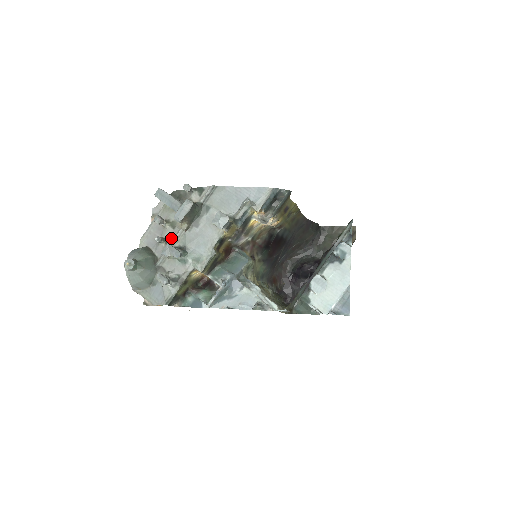
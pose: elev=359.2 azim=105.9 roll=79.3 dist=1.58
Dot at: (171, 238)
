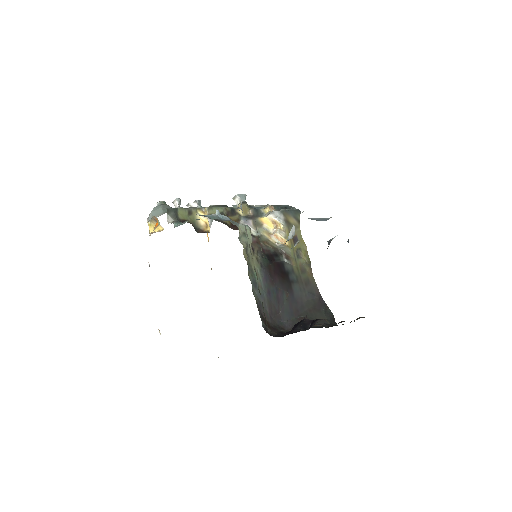
Dot at: occluded
